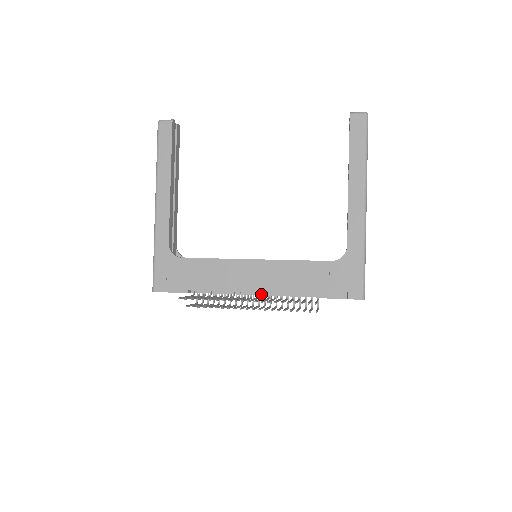
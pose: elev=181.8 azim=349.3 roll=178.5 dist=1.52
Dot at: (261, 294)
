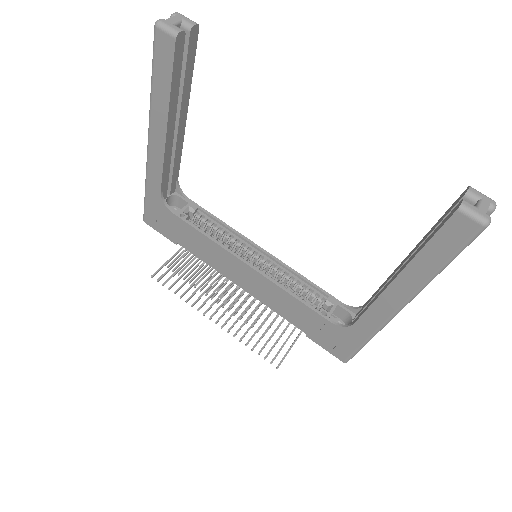
Dot at: occluded
